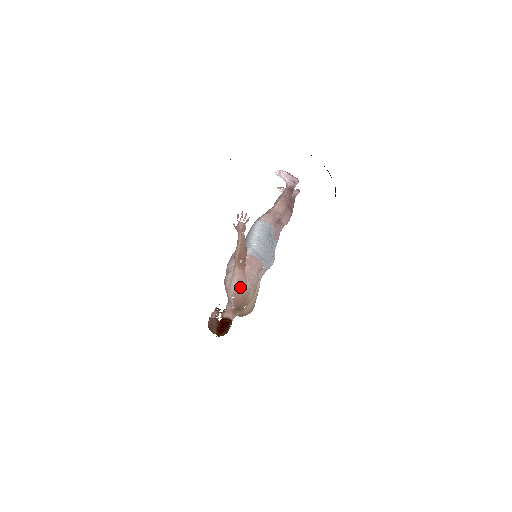
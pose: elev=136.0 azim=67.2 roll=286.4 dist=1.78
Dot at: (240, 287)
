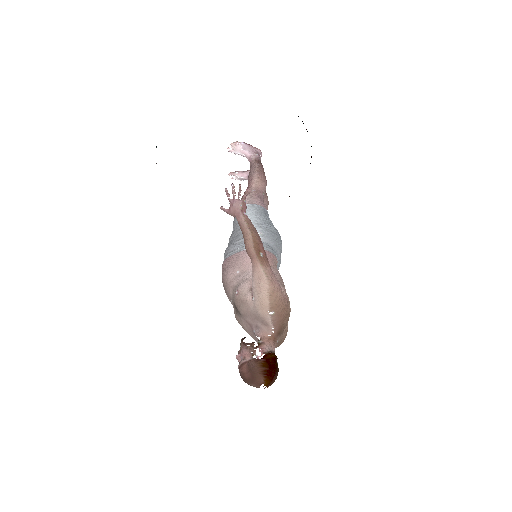
Dot at: (277, 293)
